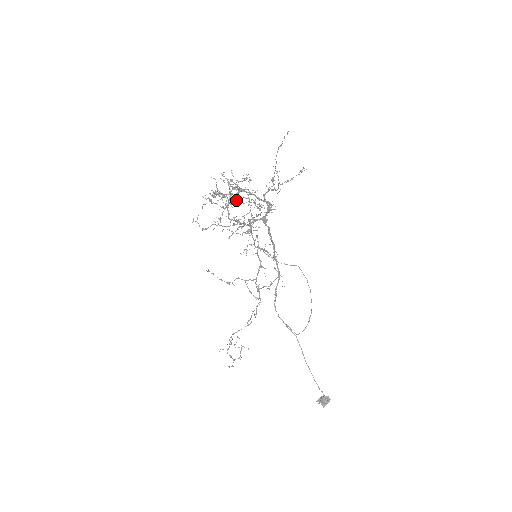
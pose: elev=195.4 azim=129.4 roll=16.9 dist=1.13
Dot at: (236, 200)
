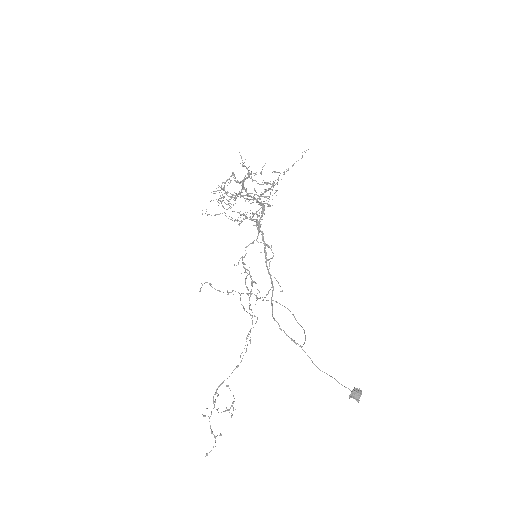
Dot at: (252, 179)
